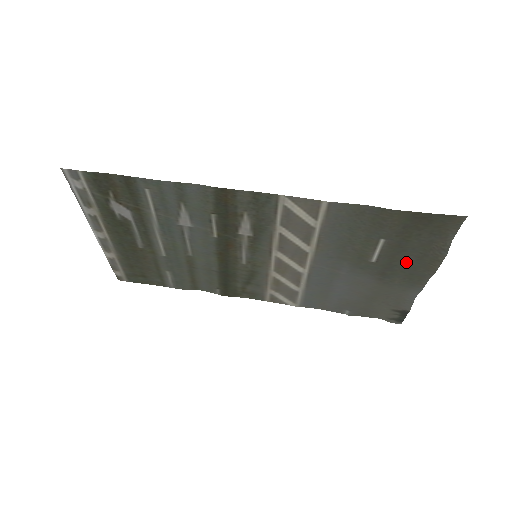
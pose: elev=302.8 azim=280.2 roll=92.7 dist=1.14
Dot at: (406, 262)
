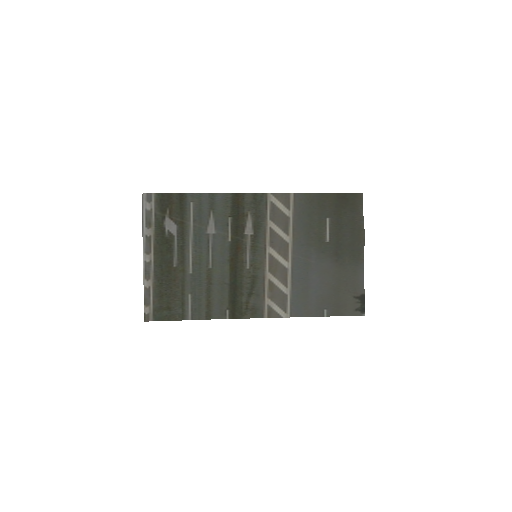
Dot at: (346, 239)
